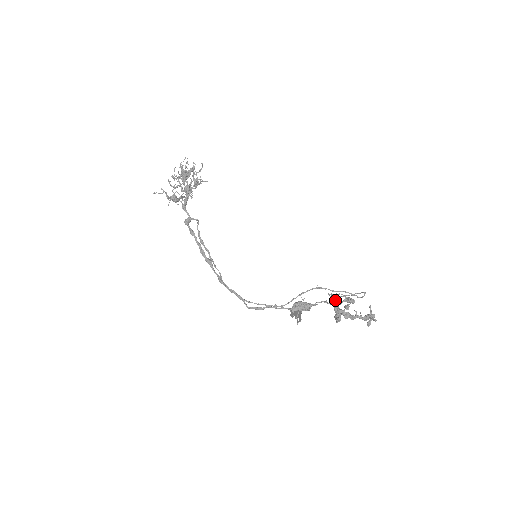
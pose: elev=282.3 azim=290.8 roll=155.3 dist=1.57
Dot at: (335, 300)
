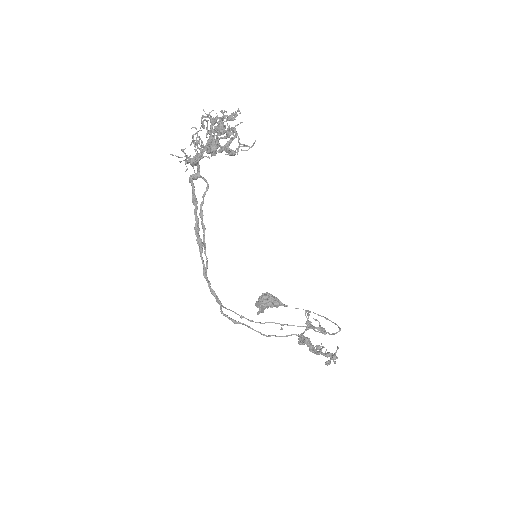
Dot at: (309, 324)
